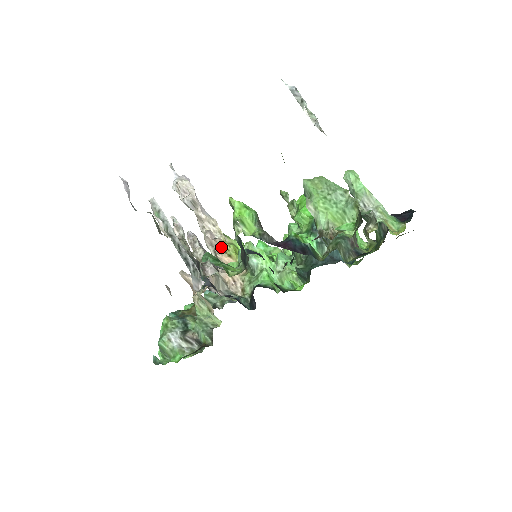
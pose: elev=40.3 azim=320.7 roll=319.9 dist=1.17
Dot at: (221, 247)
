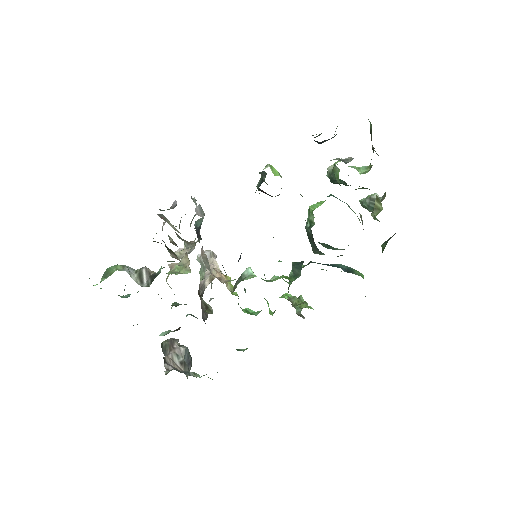
Dot at: (220, 272)
